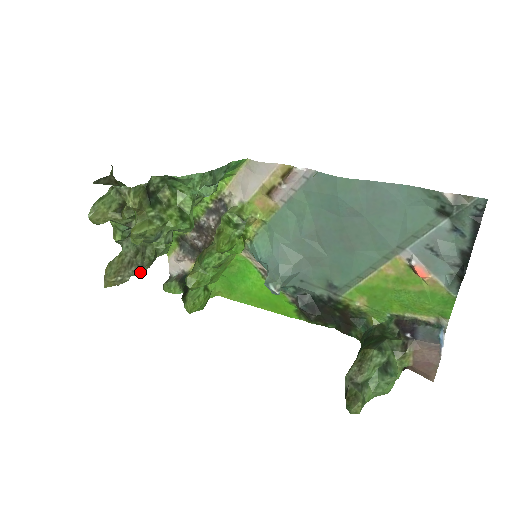
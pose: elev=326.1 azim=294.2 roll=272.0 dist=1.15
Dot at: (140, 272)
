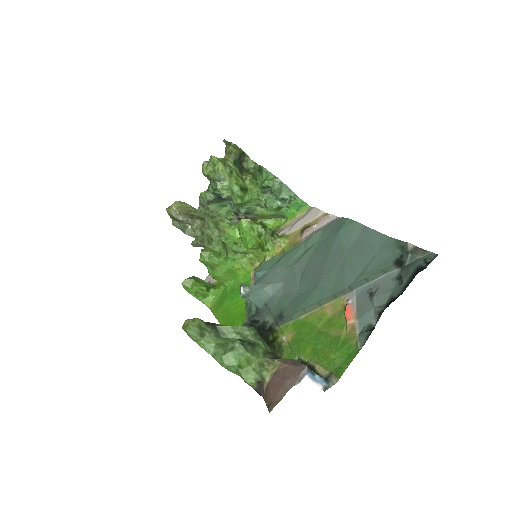
Dot at: (190, 233)
